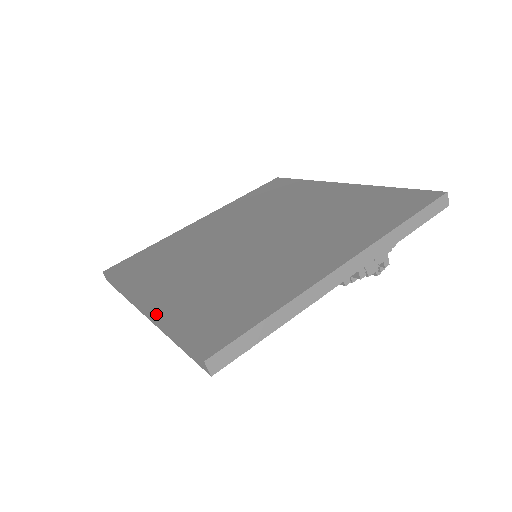
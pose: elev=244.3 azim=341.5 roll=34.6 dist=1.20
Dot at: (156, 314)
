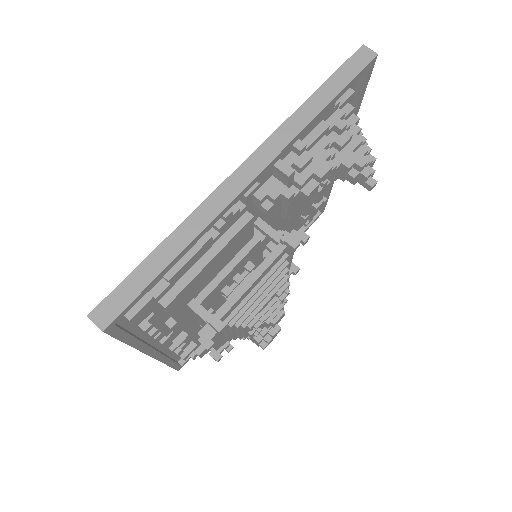
Dot at: occluded
